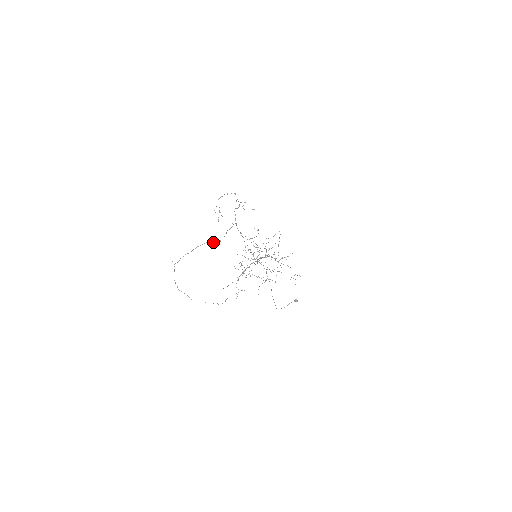
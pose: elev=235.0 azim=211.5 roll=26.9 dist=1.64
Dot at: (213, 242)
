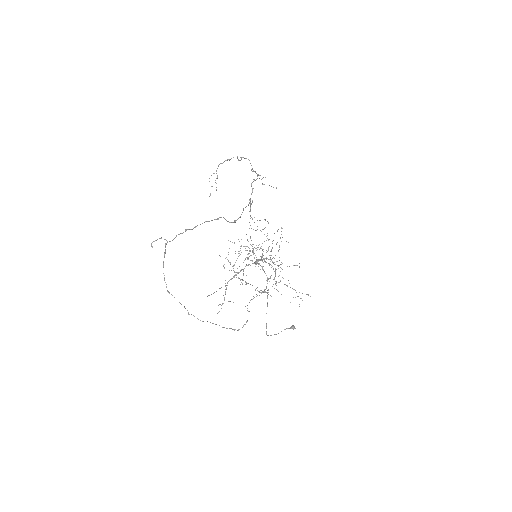
Dot at: occluded
